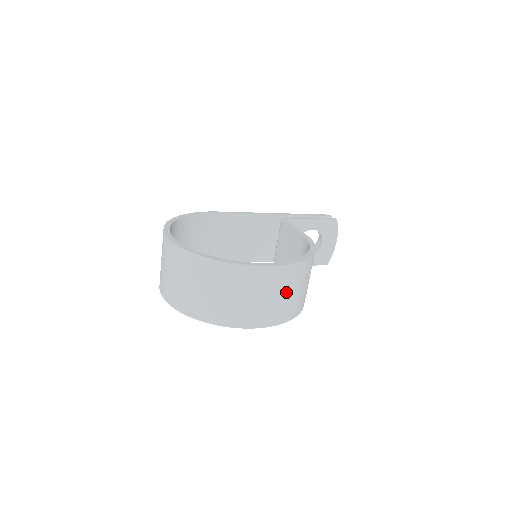
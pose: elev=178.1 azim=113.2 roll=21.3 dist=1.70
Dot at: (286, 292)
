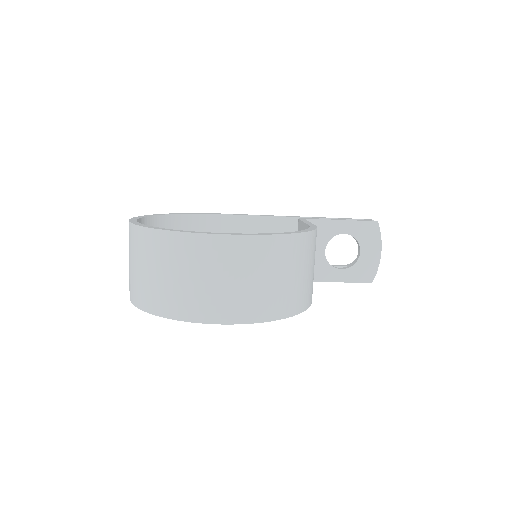
Dot at: (255, 276)
